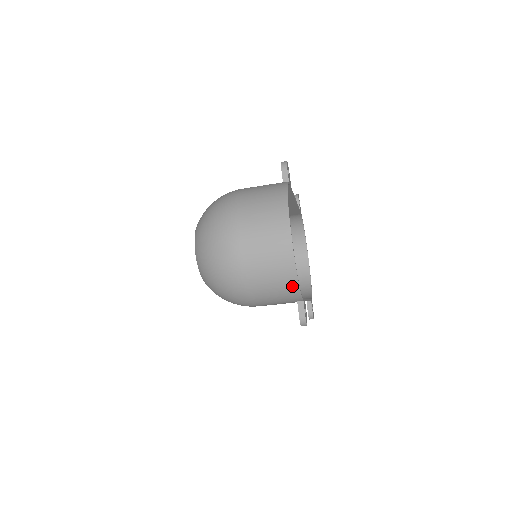
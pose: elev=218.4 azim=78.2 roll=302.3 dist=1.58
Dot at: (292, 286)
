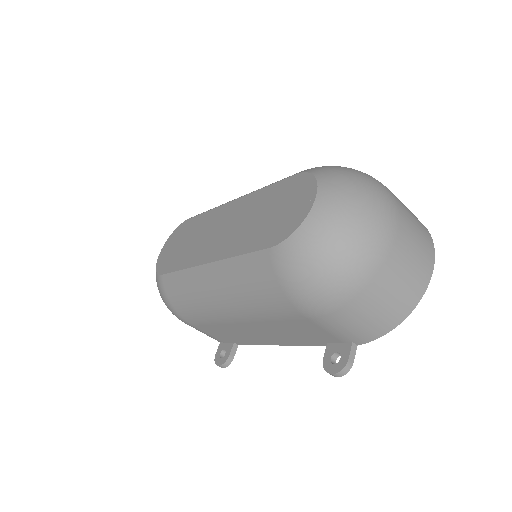
Dot at: (391, 323)
